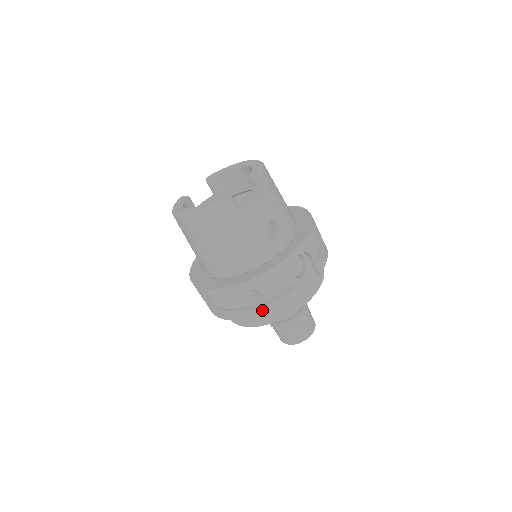
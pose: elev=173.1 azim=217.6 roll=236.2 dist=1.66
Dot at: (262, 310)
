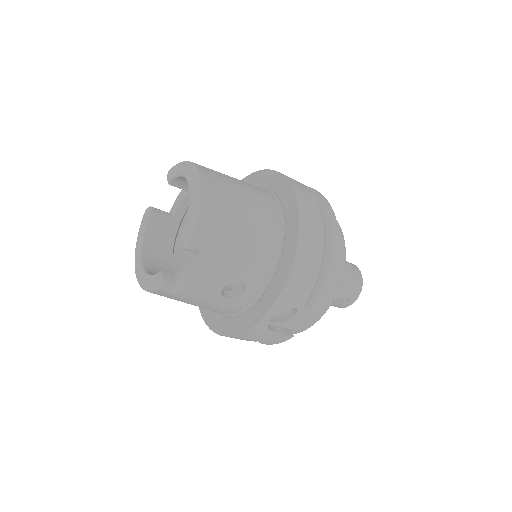
Dot at: occluded
